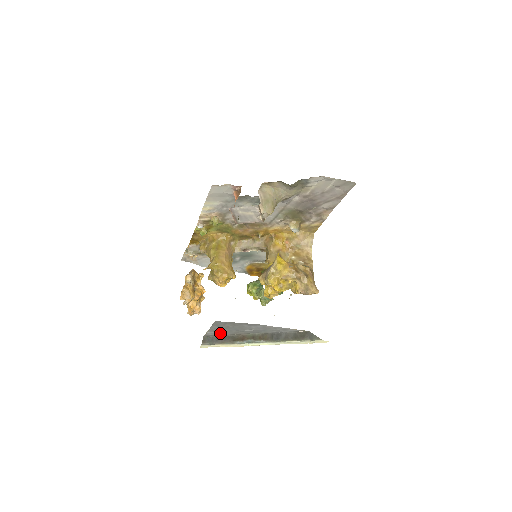
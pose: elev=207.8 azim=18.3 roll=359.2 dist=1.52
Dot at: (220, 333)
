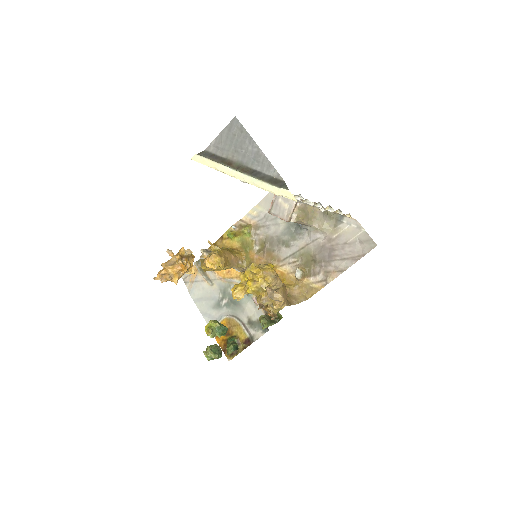
Dot at: (221, 147)
